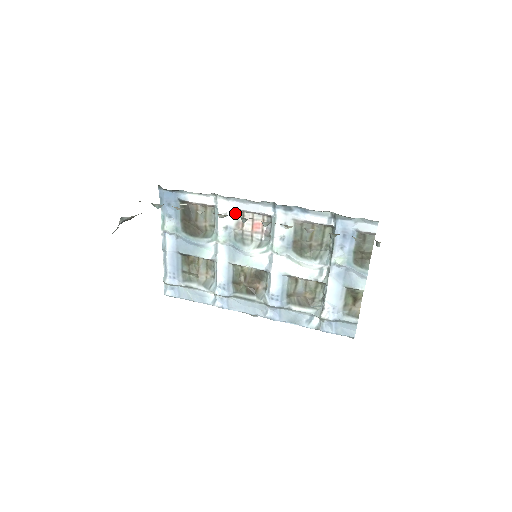
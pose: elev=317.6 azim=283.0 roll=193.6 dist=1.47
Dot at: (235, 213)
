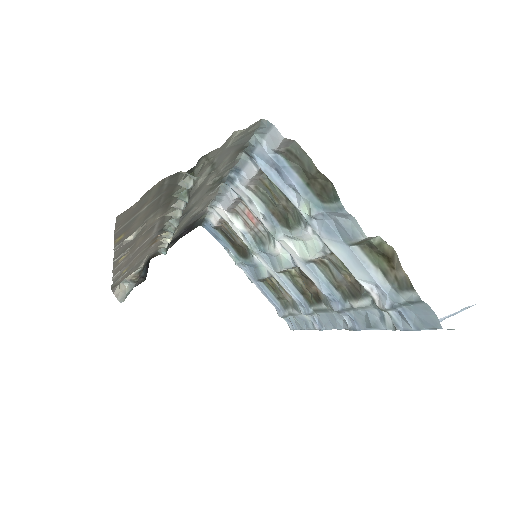
Dot at: (233, 215)
